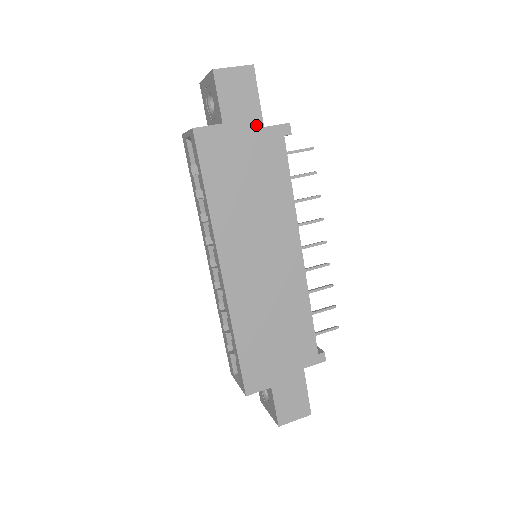
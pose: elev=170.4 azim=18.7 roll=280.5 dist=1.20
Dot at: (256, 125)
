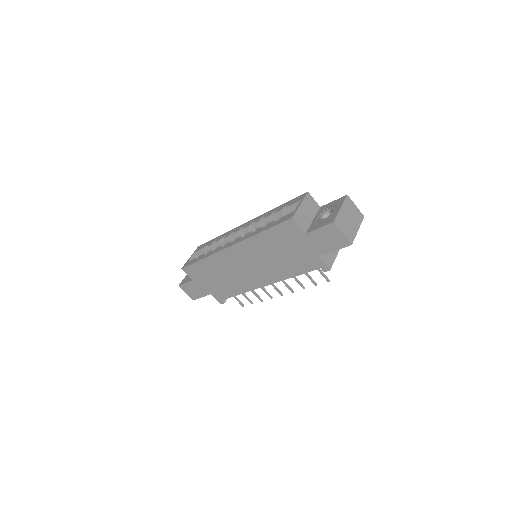
Dot at: (317, 252)
